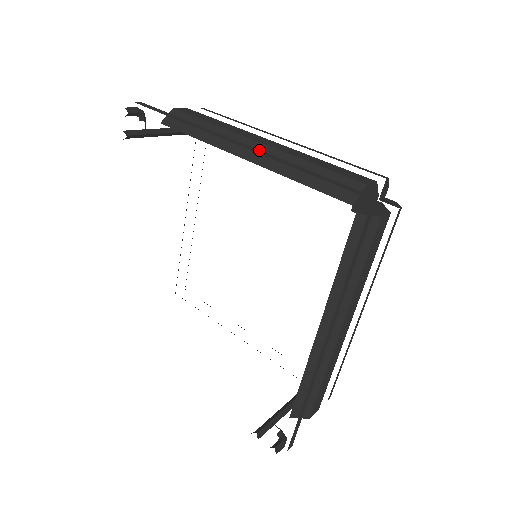
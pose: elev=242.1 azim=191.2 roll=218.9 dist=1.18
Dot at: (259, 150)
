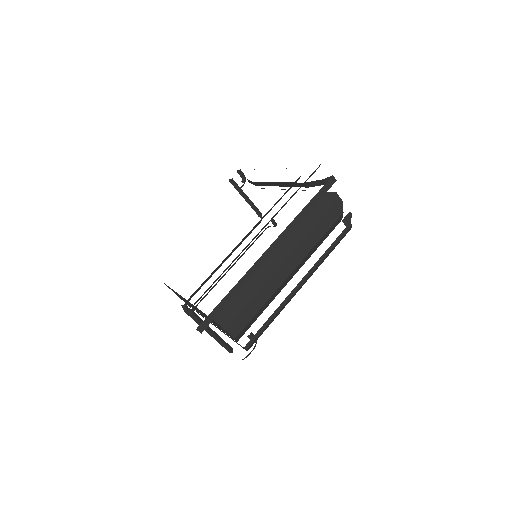
Dot at: occluded
